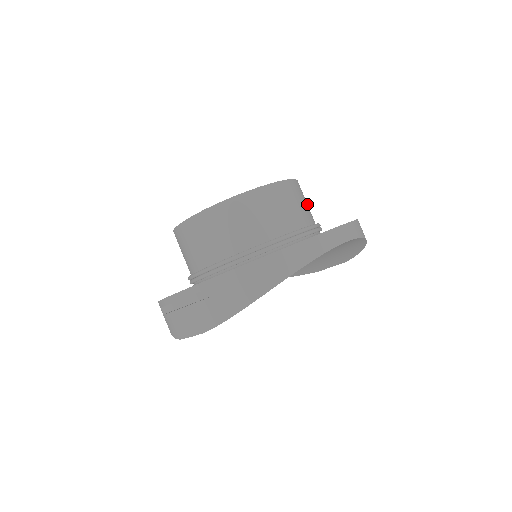
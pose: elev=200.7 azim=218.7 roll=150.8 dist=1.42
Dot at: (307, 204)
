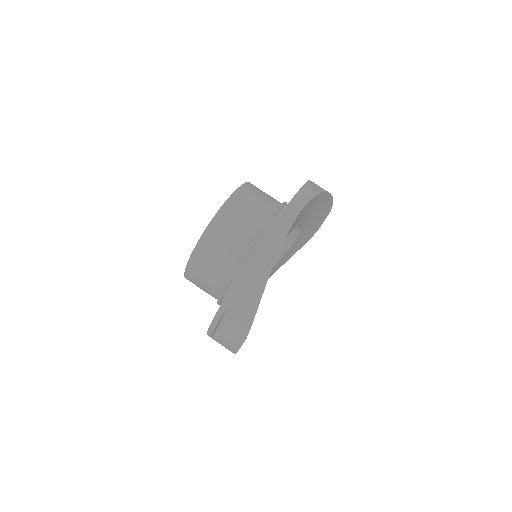
Dot at: (265, 194)
